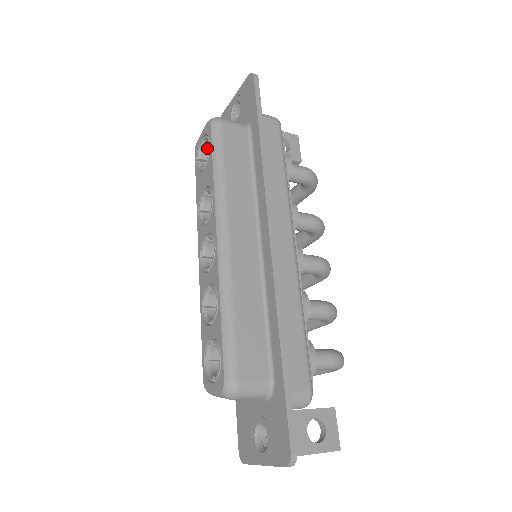
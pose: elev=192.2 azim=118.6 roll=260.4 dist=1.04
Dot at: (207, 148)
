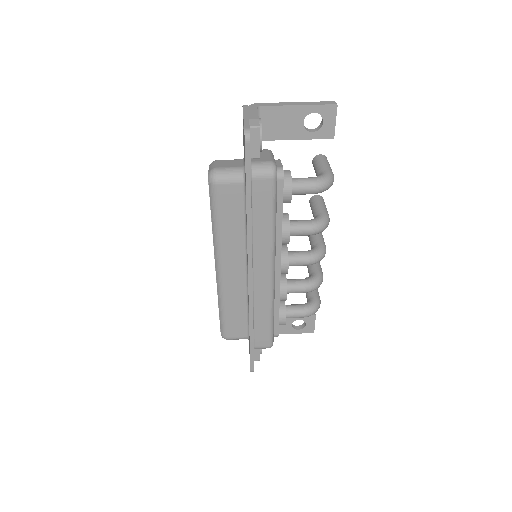
Dot at: occluded
